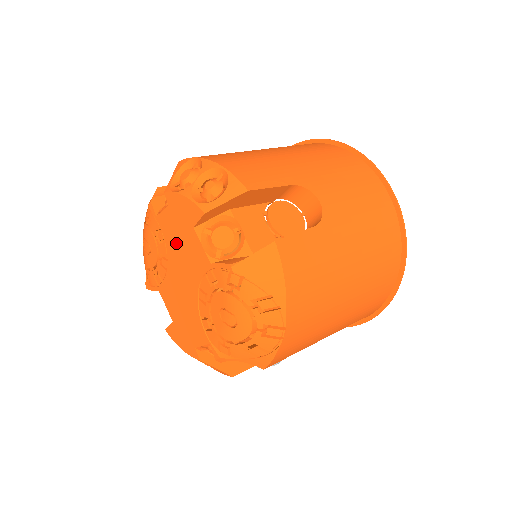
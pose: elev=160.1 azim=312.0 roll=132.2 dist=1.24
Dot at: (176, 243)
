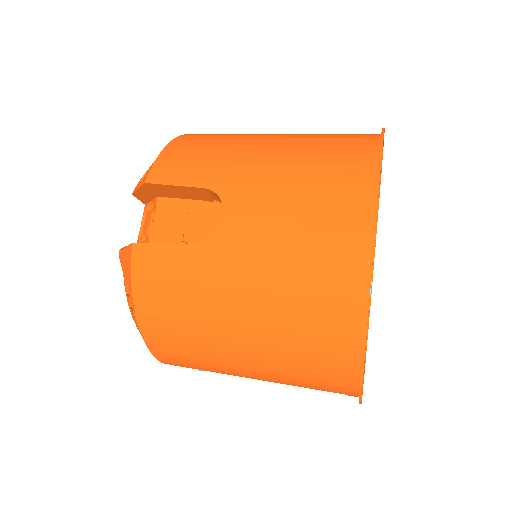
Dot at: occluded
